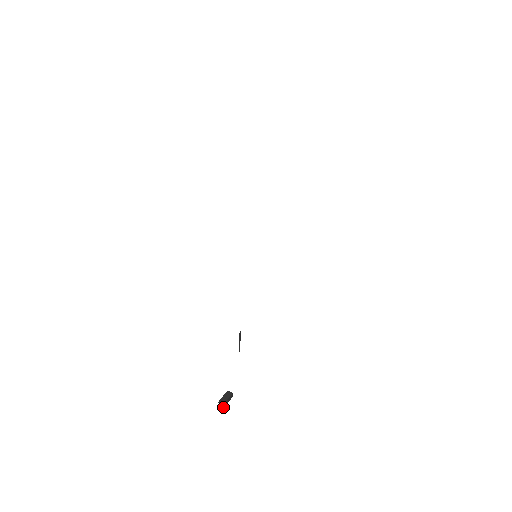
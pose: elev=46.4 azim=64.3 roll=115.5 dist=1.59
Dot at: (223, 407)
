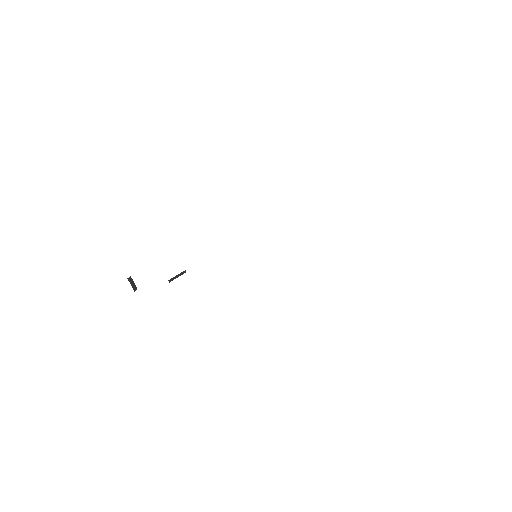
Dot at: (129, 279)
